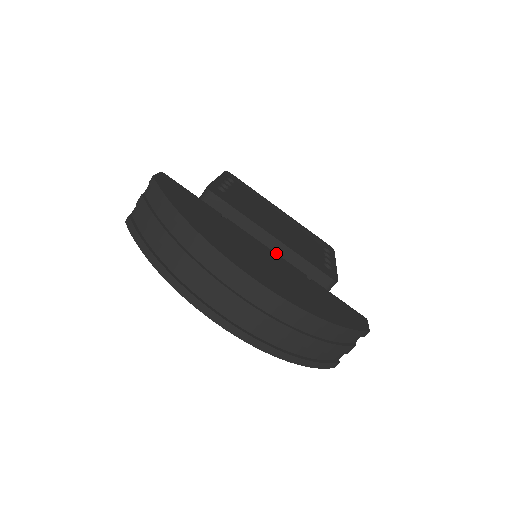
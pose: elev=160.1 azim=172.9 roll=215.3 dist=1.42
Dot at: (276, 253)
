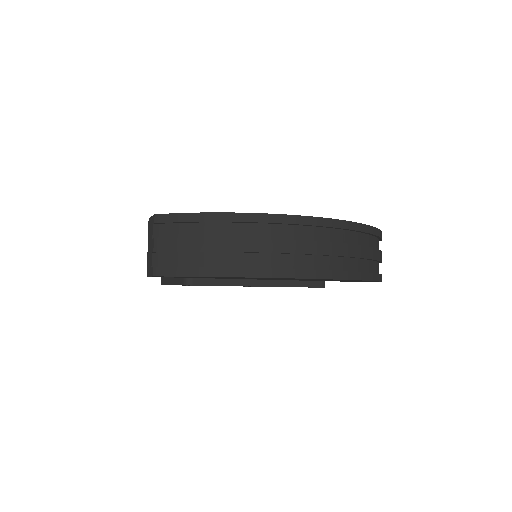
Dot at: occluded
